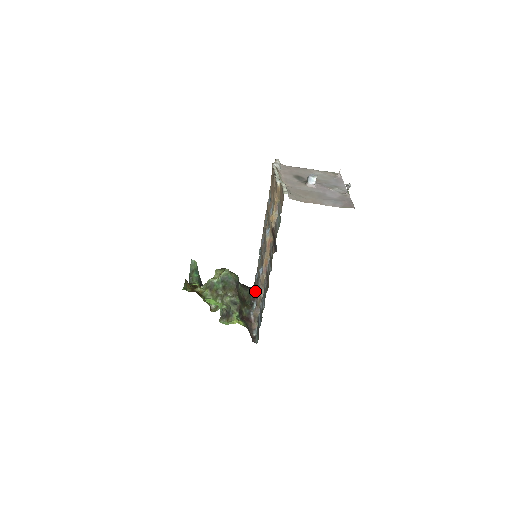
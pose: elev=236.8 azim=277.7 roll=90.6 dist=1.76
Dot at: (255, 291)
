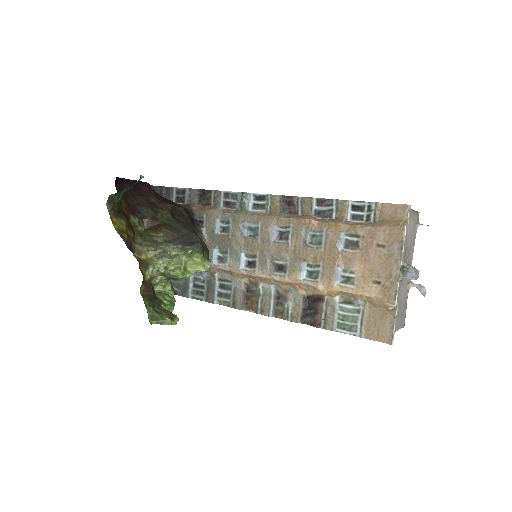
Dot at: occluded
